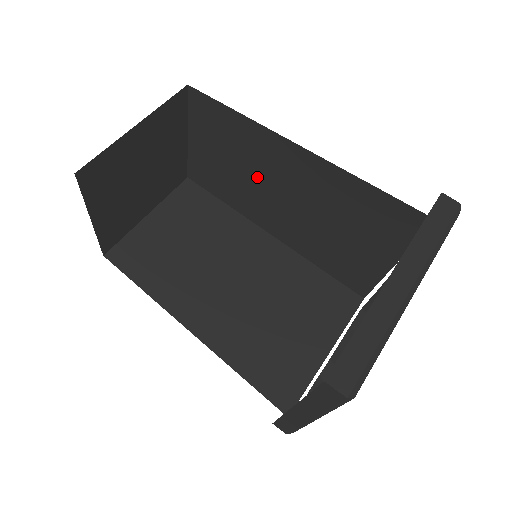
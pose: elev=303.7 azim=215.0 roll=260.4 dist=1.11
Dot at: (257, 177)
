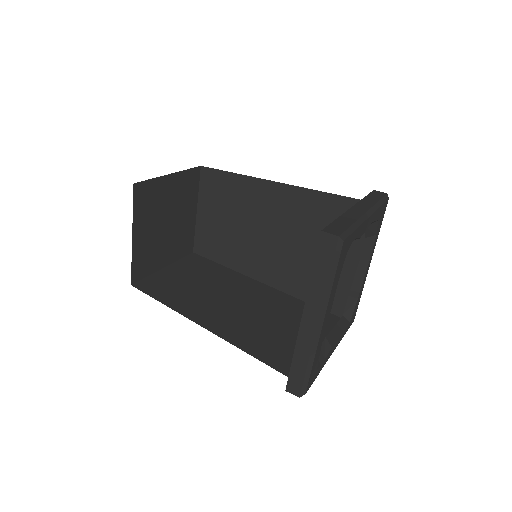
Dot at: (249, 226)
